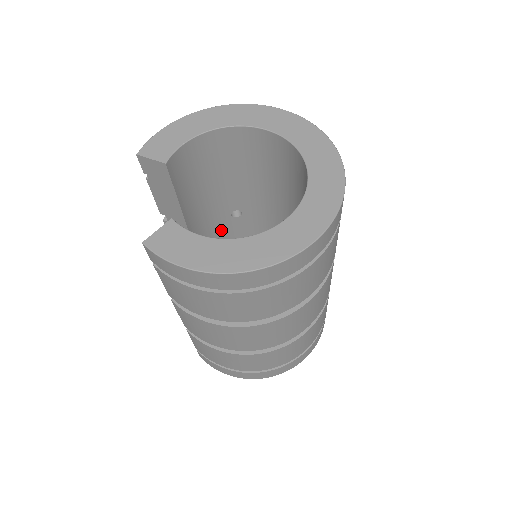
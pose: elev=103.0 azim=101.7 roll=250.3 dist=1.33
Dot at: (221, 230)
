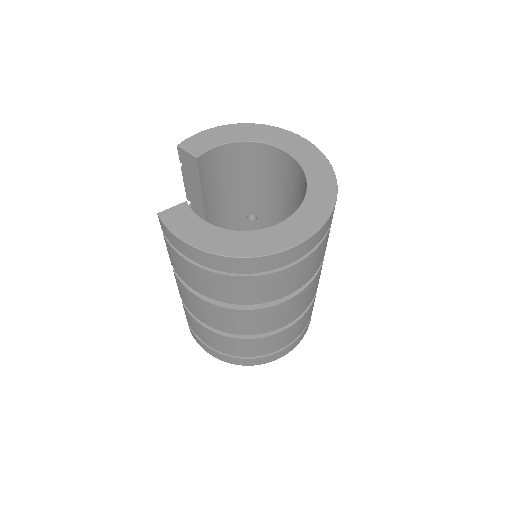
Dot at: (236, 228)
